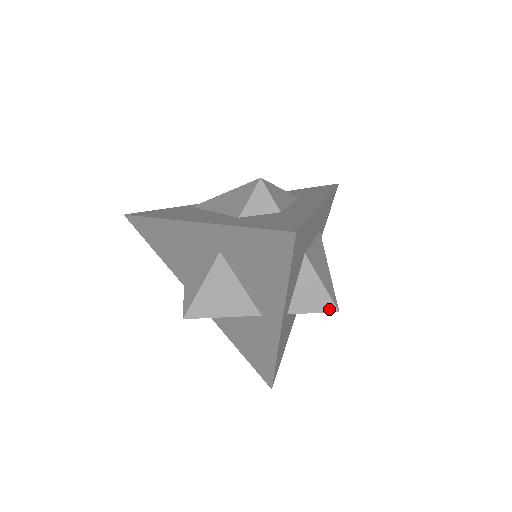
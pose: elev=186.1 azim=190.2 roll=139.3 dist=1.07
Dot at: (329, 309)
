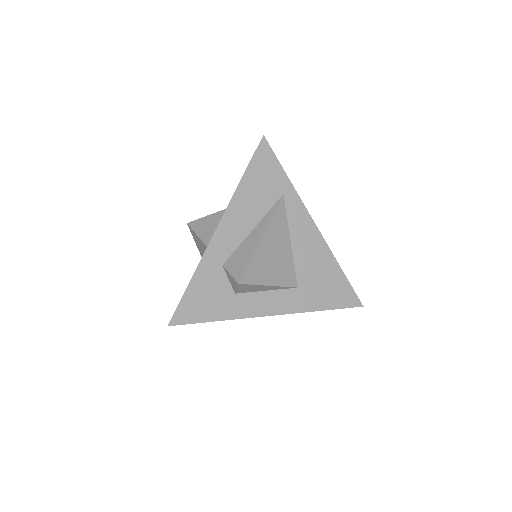
Dot at: occluded
